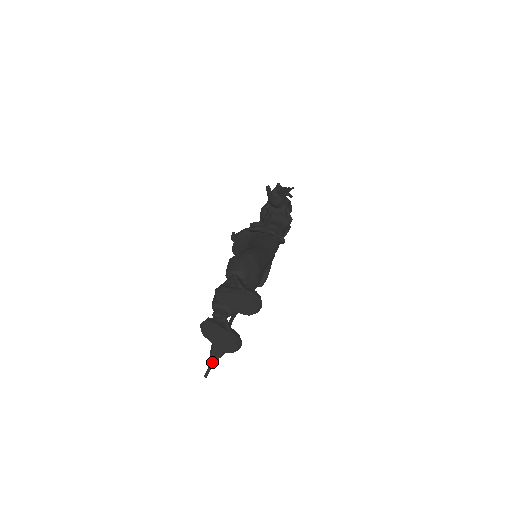
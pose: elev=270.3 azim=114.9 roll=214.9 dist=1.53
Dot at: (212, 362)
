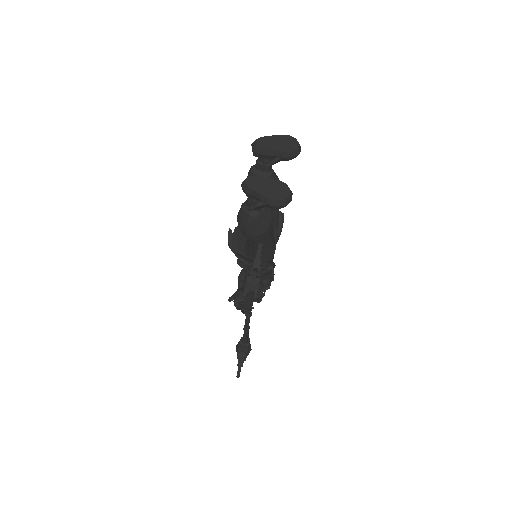
Dot at: (254, 271)
